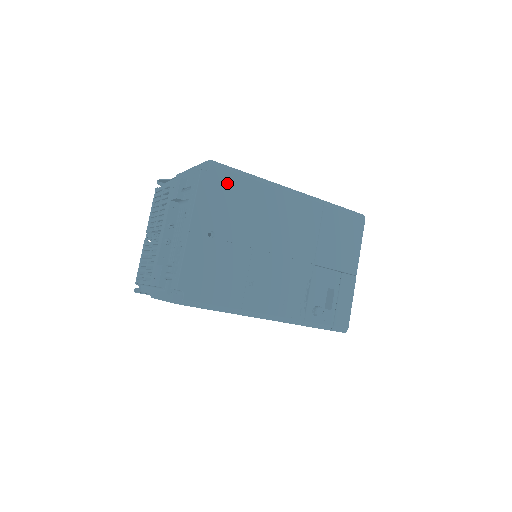
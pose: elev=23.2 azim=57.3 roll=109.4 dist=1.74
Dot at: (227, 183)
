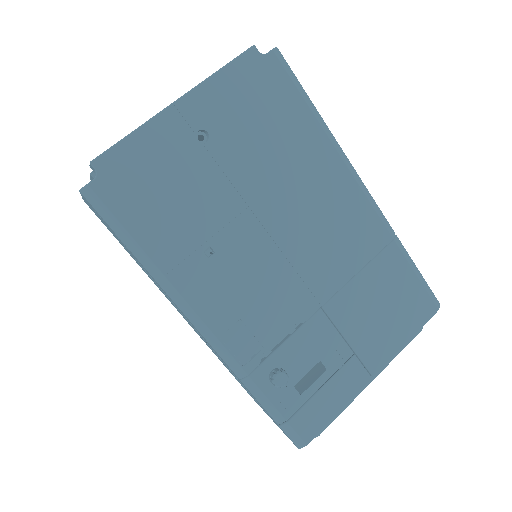
Dot at: (278, 93)
